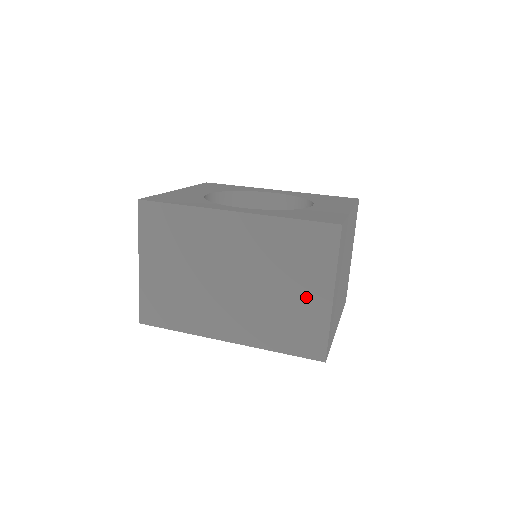
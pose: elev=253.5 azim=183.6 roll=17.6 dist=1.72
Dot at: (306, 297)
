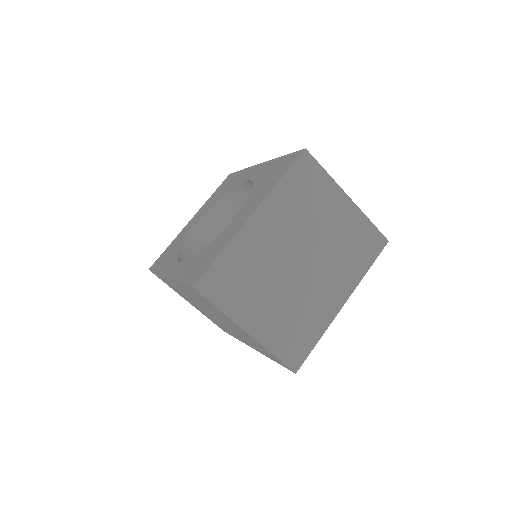
Dot at: occluded
